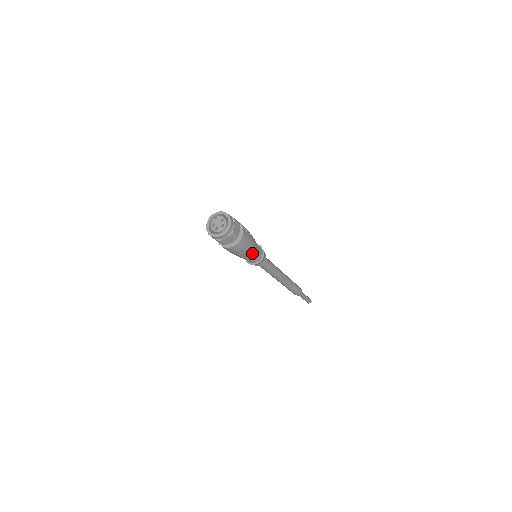
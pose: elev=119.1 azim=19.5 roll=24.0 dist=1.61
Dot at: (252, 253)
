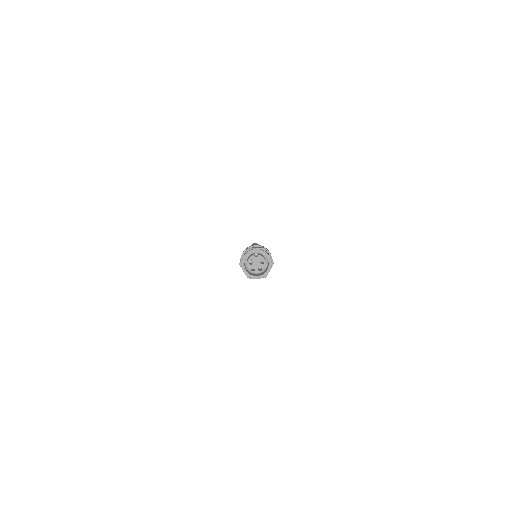
Dot at: occluded
